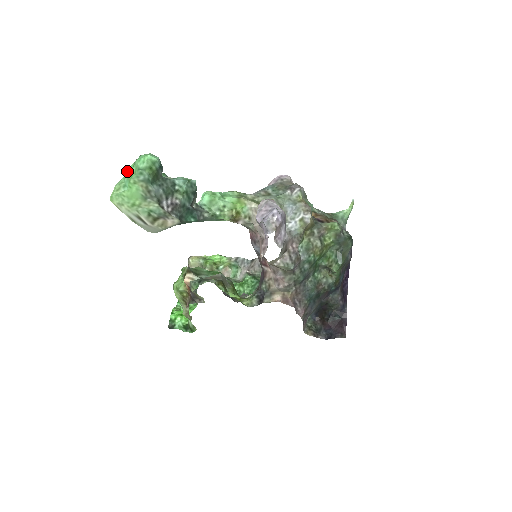
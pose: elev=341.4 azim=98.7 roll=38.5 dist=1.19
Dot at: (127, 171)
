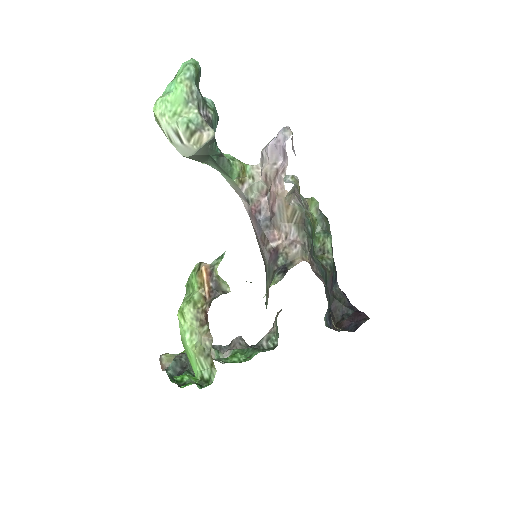
Dot at: (169, 83)
